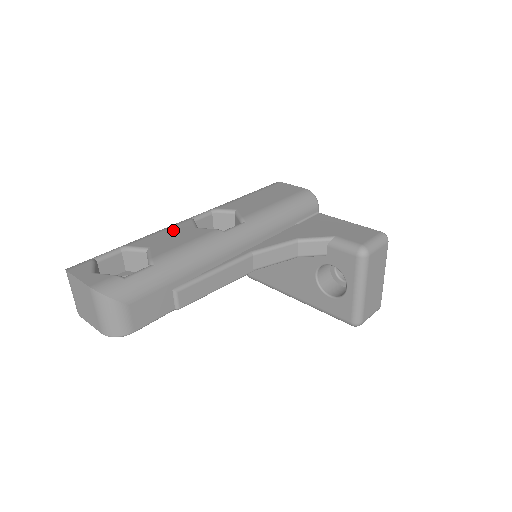
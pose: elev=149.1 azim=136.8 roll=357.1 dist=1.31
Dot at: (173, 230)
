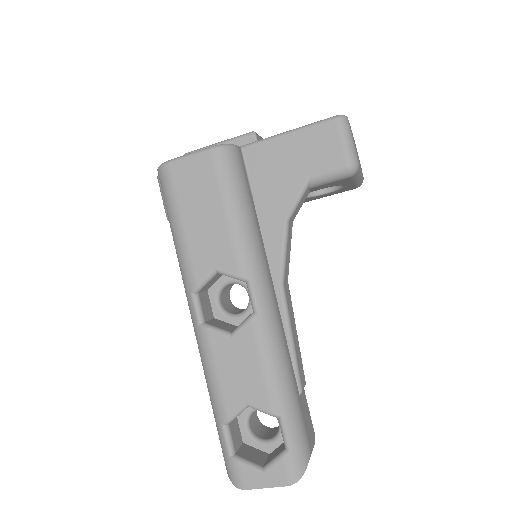
Dot at: (222, 362)
